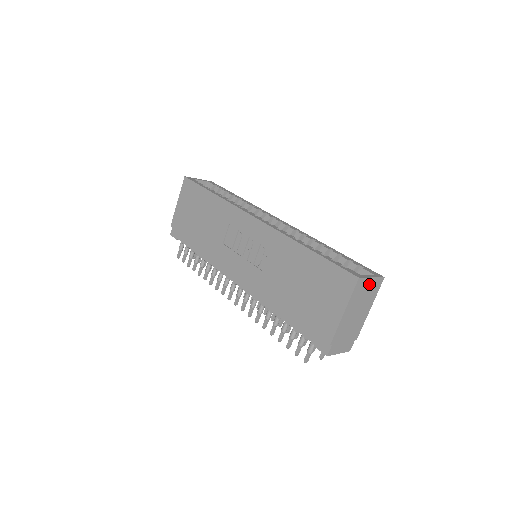
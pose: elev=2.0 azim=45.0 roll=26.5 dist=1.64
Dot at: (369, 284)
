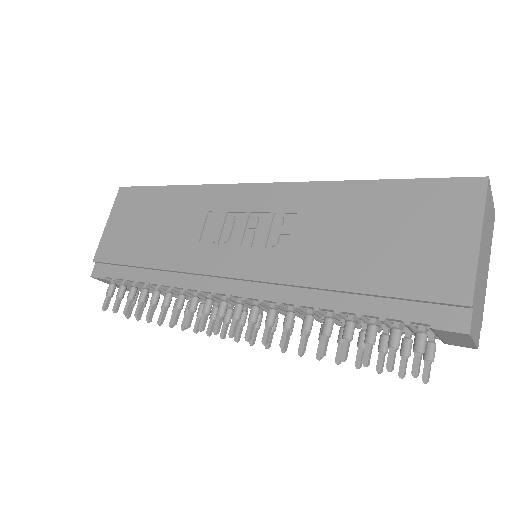
Dot at: (490, 208)
